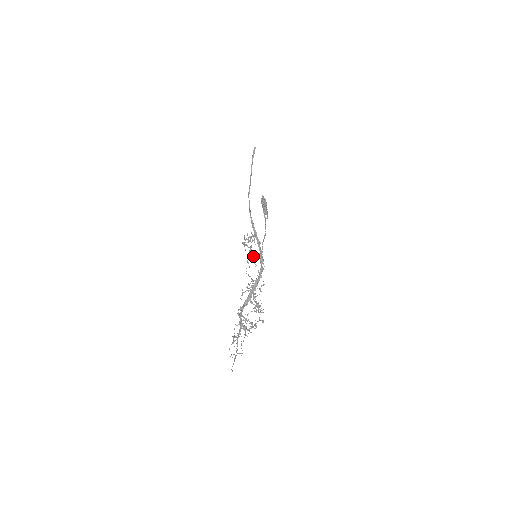
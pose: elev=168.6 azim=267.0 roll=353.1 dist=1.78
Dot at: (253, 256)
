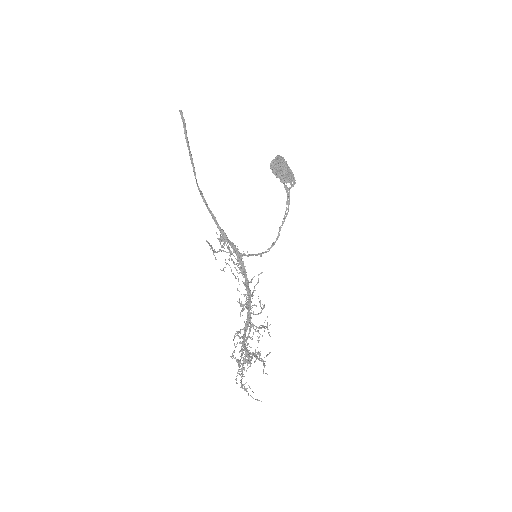
Dot at: occluded
